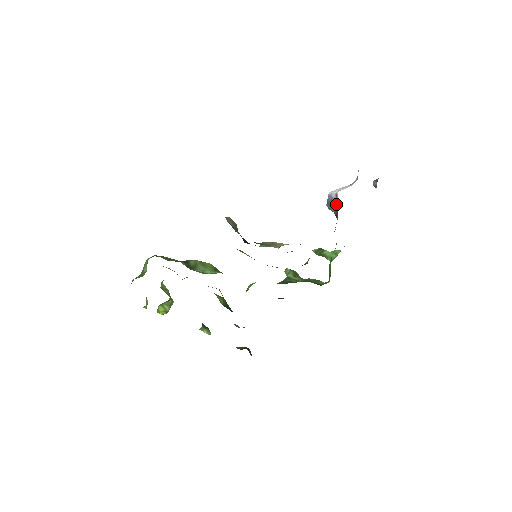
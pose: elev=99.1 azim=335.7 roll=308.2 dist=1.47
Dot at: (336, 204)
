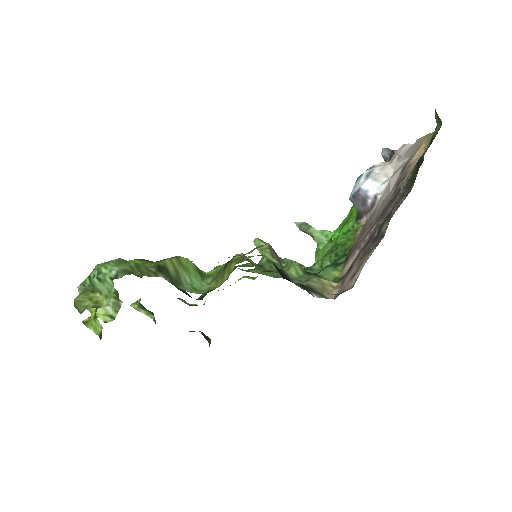
Dot at: (369, 205)
